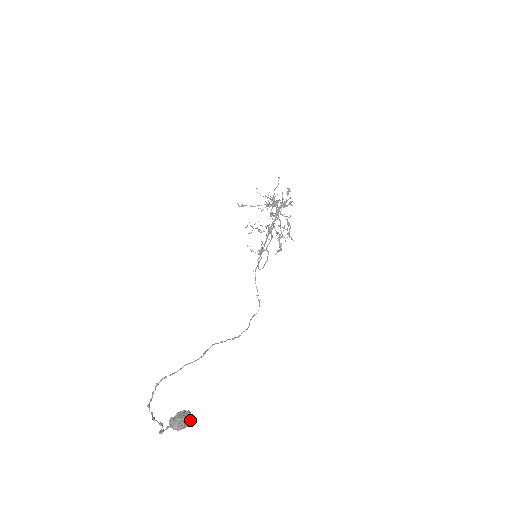
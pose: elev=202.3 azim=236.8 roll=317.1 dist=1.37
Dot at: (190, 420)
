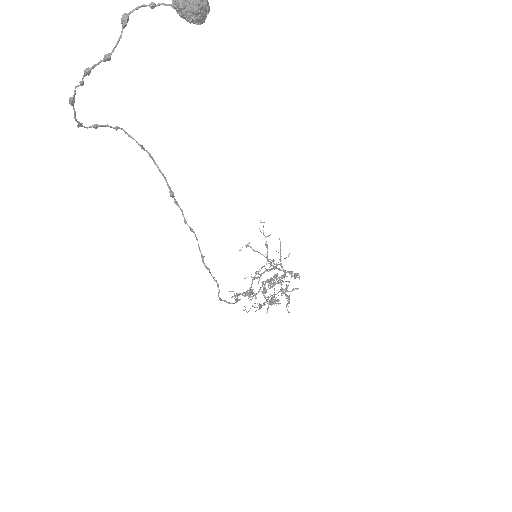
Dot at: (206, 8)
